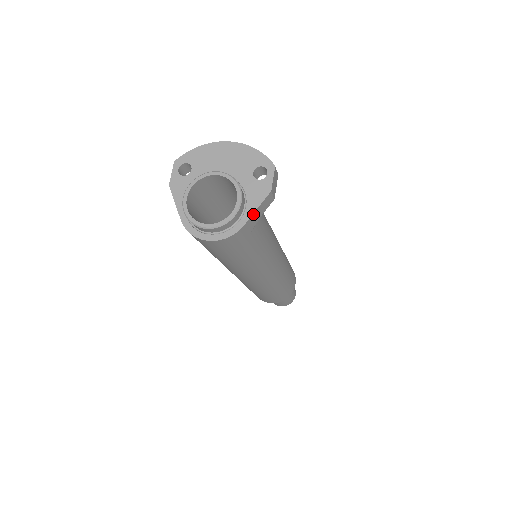
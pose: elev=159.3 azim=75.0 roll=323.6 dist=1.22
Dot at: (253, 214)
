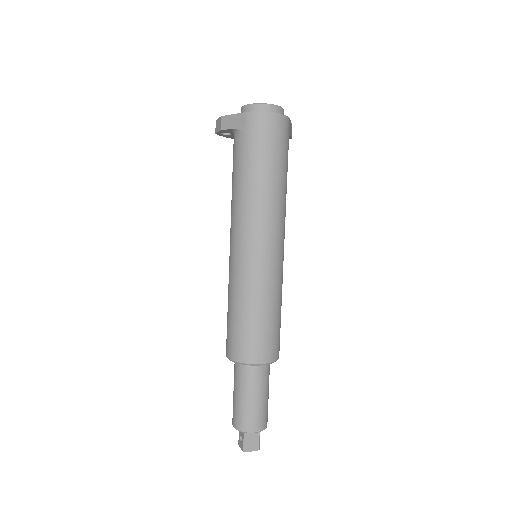
Dot at: (290, 122)
